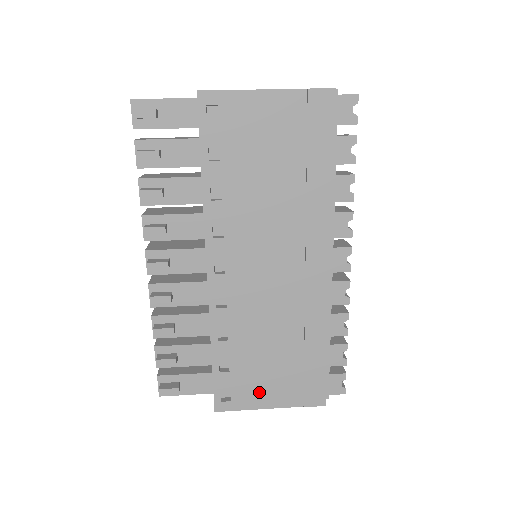
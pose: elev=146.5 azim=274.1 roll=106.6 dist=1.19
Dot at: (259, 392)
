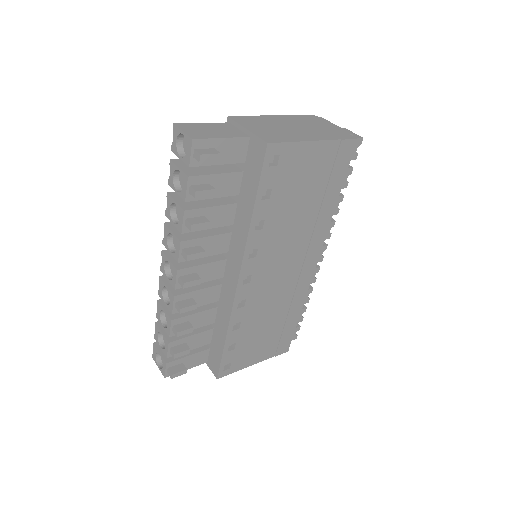
Dot at: (250, 356)
